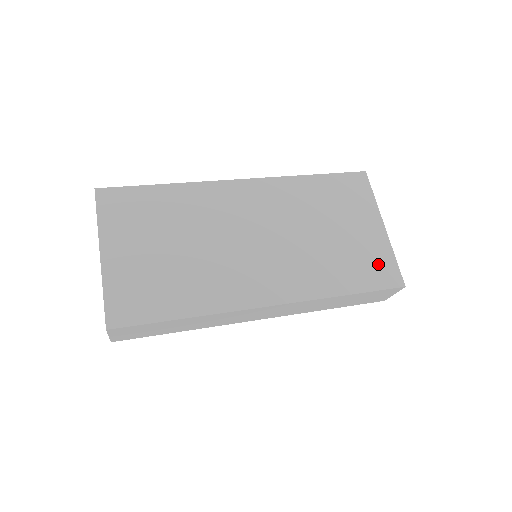
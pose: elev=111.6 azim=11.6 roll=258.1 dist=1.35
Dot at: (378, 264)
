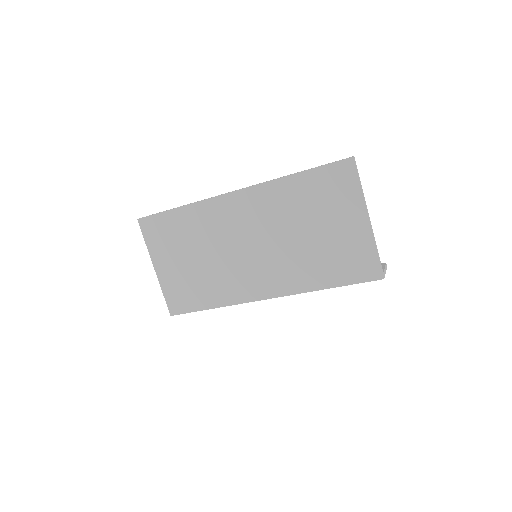
Dot at: (358, 260)
